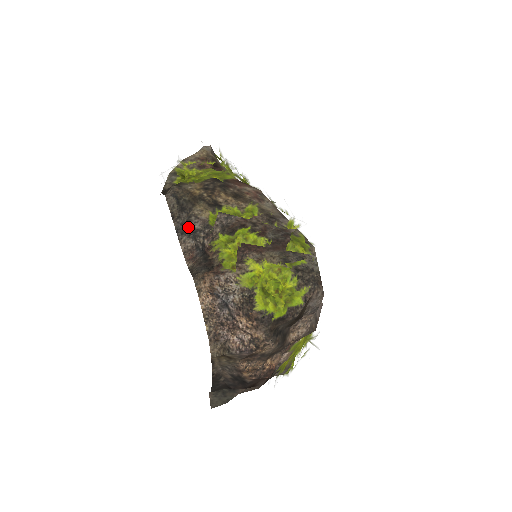
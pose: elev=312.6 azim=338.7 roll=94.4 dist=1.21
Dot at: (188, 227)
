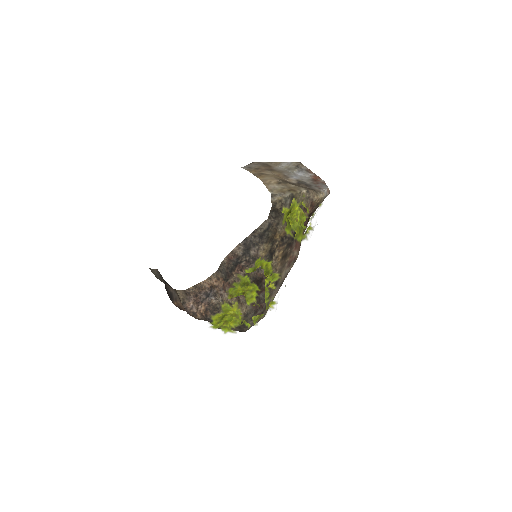
Dot at: (247, 259)
